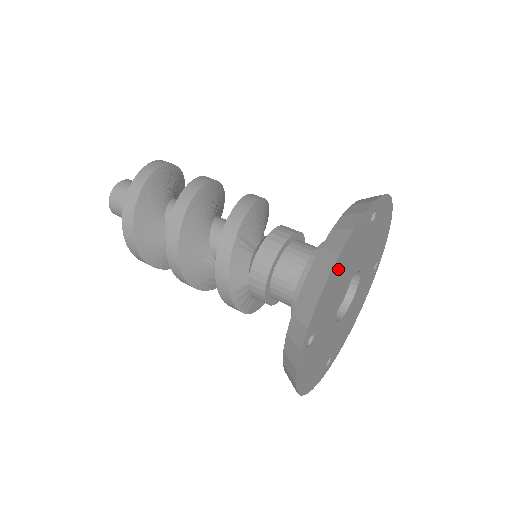
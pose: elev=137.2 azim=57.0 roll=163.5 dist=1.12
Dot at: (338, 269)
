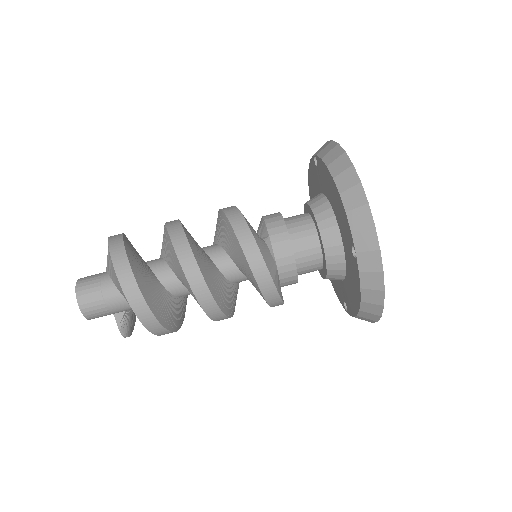
Dot at: occluded
